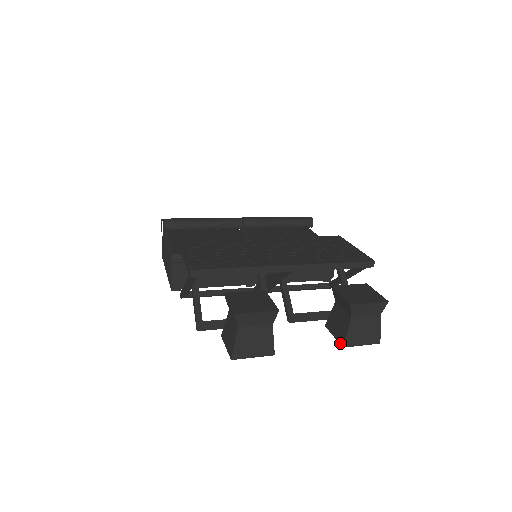
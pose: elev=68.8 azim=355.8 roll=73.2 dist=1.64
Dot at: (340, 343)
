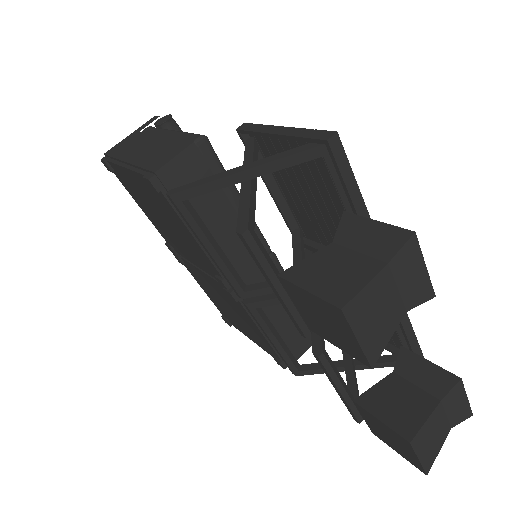
Dot at: (402, 434)
